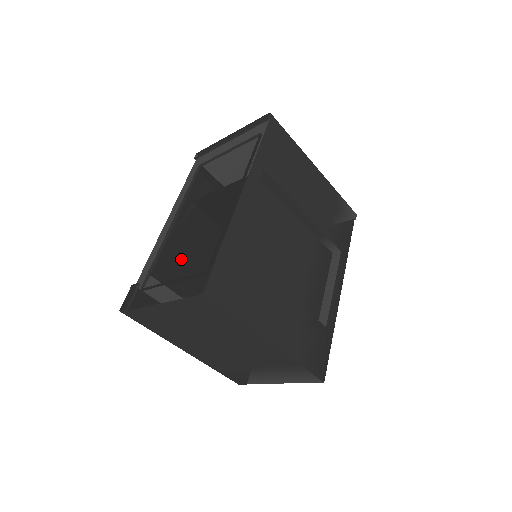
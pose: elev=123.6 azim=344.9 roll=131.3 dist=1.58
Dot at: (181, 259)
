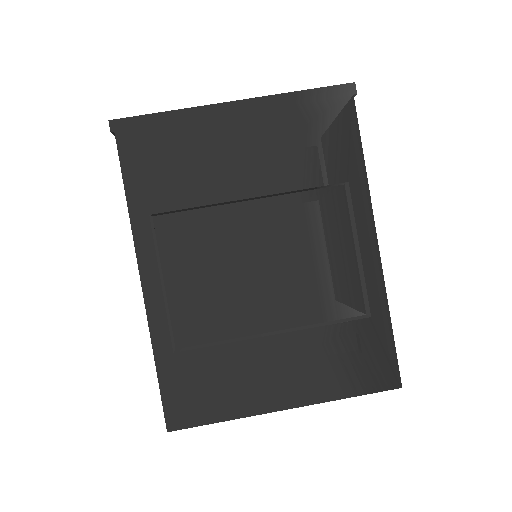
Dot at: occluded
